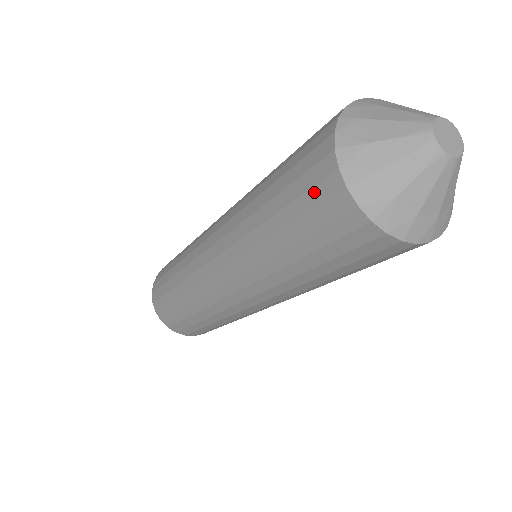
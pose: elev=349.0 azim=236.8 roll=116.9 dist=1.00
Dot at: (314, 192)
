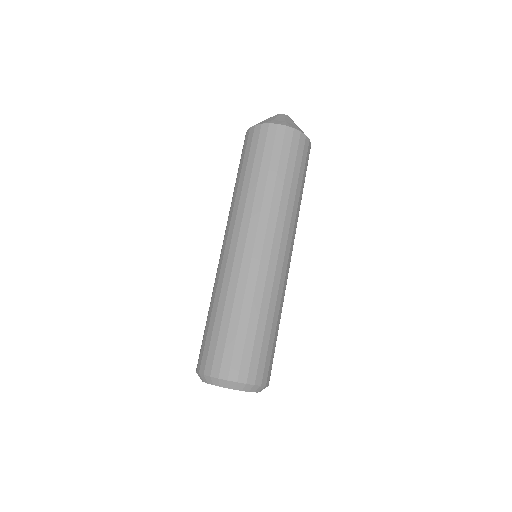
Dot at: (260, 140)
